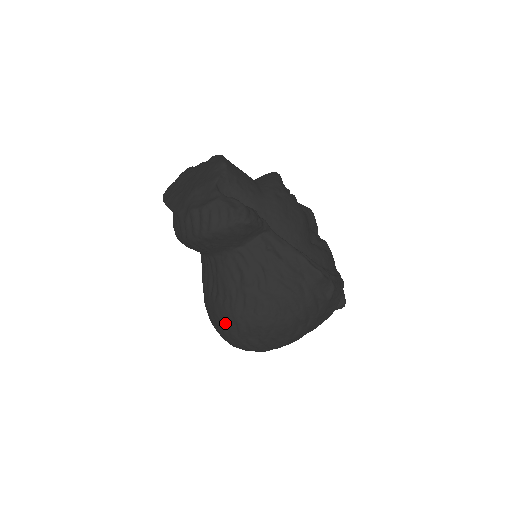
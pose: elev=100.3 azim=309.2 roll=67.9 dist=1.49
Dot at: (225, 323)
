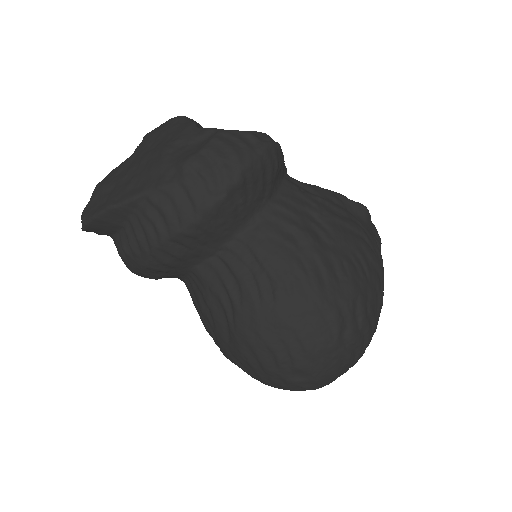
Dot at: (307, 327)
